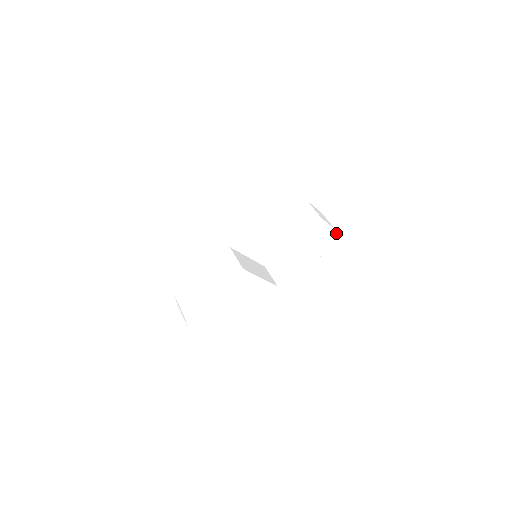
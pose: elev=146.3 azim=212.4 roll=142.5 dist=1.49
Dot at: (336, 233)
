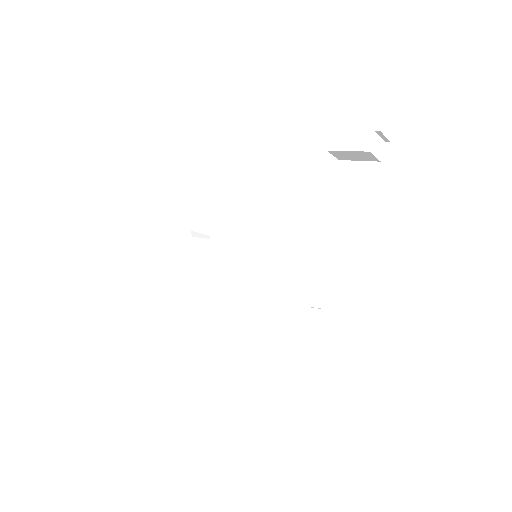
Dot at: (309, 319)
